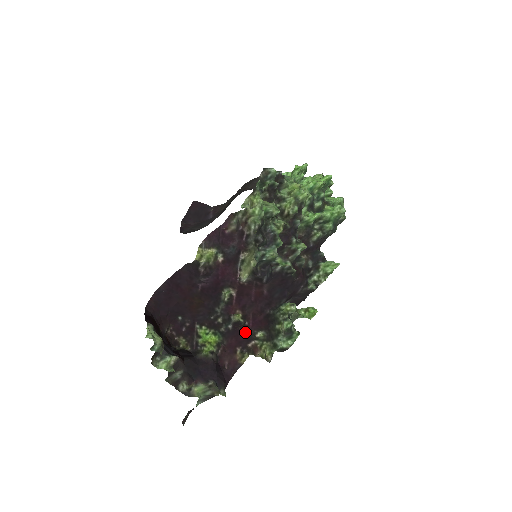
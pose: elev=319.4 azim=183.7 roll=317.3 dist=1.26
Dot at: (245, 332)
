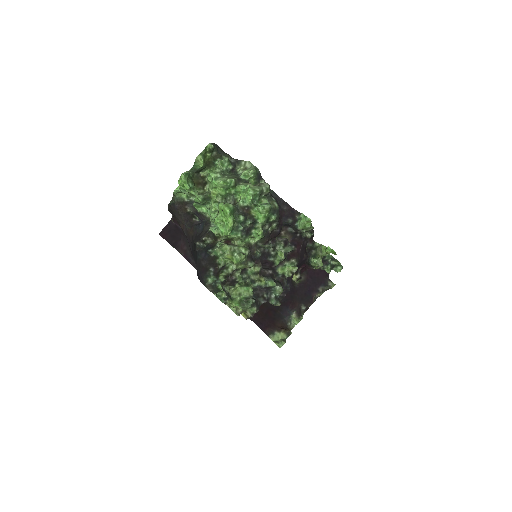
Dot at: occluded
